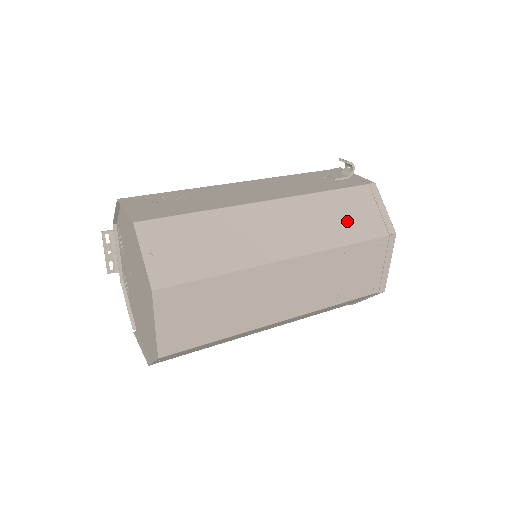
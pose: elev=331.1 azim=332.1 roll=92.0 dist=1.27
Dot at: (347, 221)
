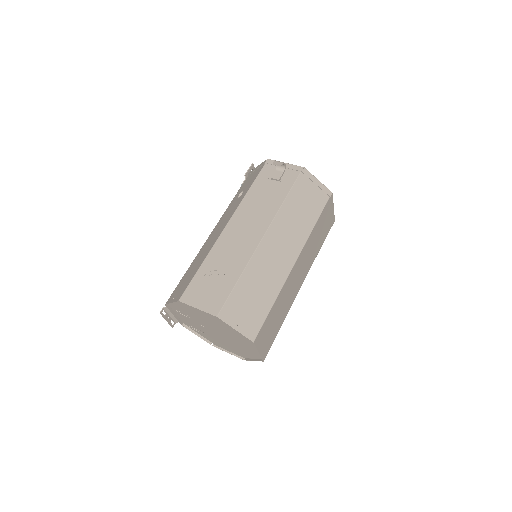
Dot at: (306, 209)
